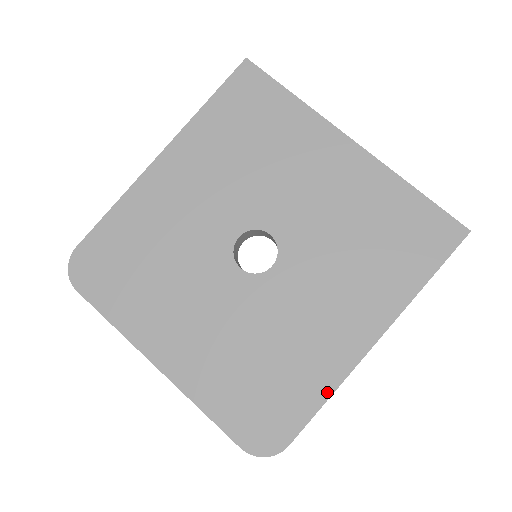
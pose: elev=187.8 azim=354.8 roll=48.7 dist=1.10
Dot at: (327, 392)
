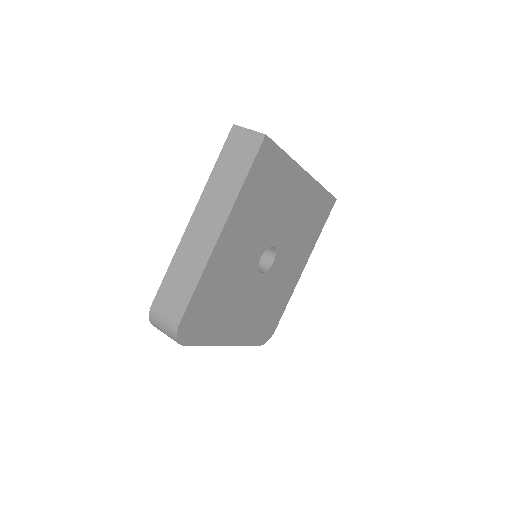
Dot at: (288, 300)
